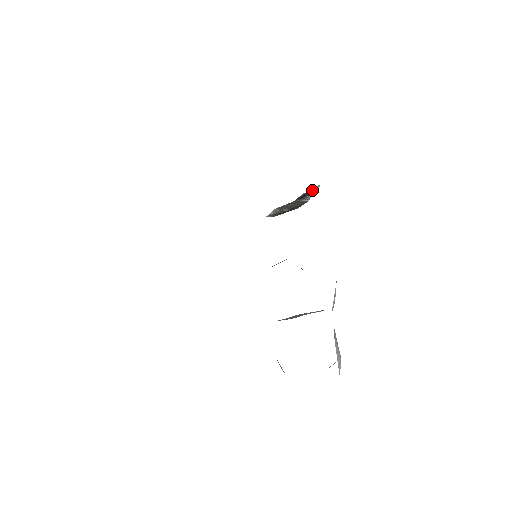
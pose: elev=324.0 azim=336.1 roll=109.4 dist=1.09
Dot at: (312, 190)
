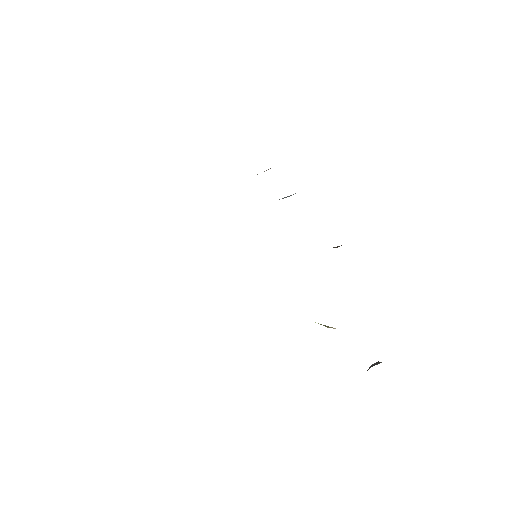
Dot at: occluded
